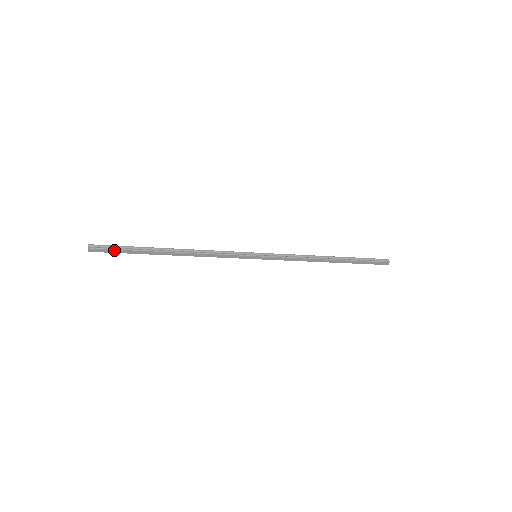
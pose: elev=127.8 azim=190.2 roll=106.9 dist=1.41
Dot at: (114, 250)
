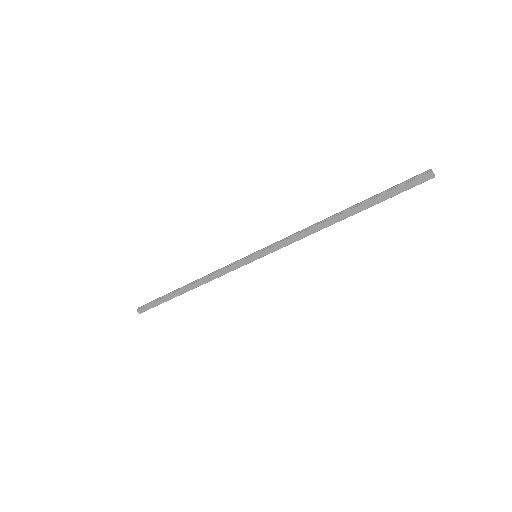
Dot at: (151, 305)
